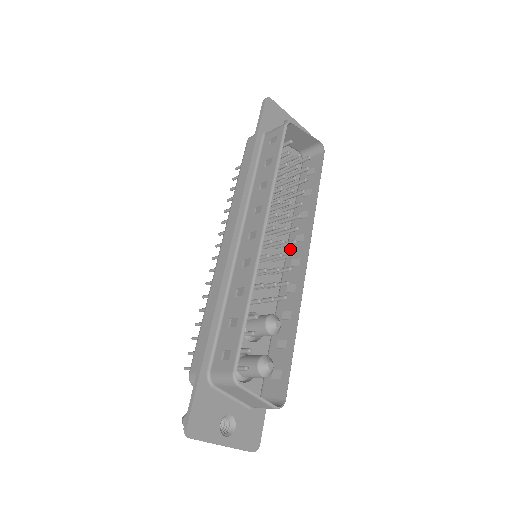
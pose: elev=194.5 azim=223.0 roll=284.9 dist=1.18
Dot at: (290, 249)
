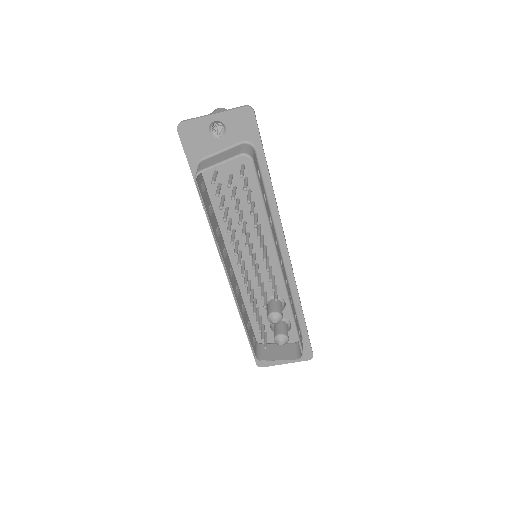
Dot at: occluded
